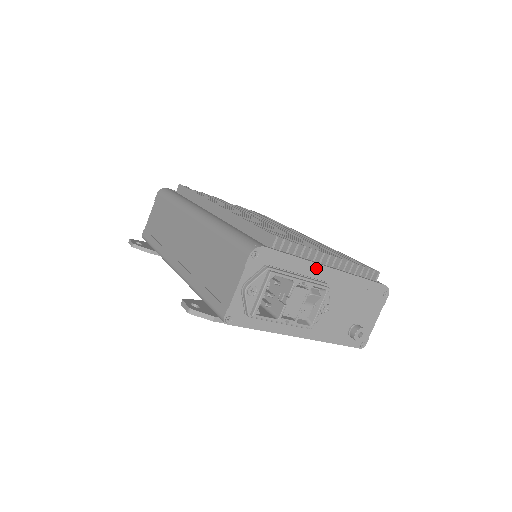
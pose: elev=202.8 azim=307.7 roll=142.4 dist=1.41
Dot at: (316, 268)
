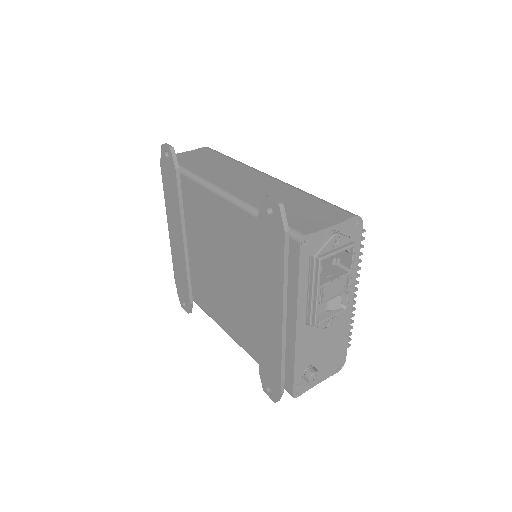
Dot at: (352, 285)
